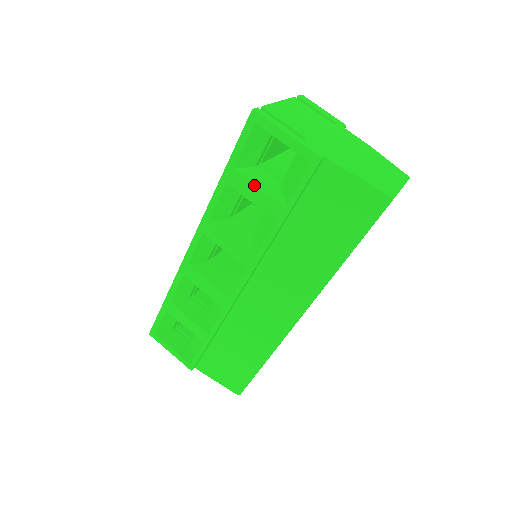
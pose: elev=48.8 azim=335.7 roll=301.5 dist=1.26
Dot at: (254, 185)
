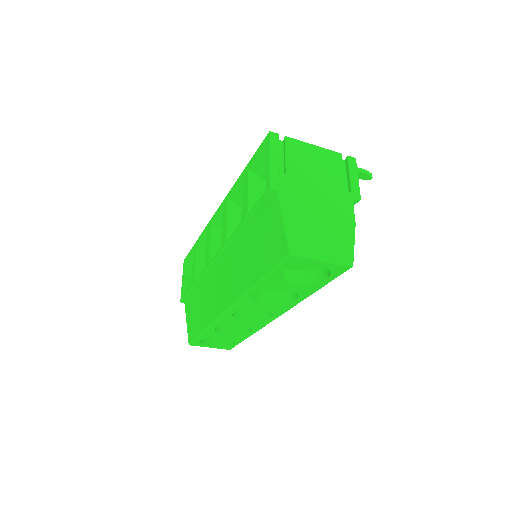
Dot at: (247, 187)
